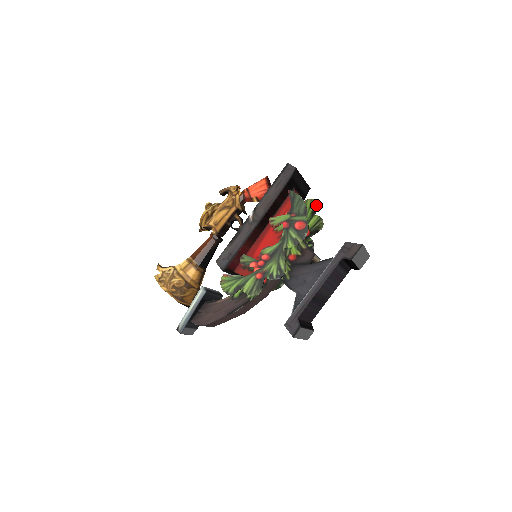
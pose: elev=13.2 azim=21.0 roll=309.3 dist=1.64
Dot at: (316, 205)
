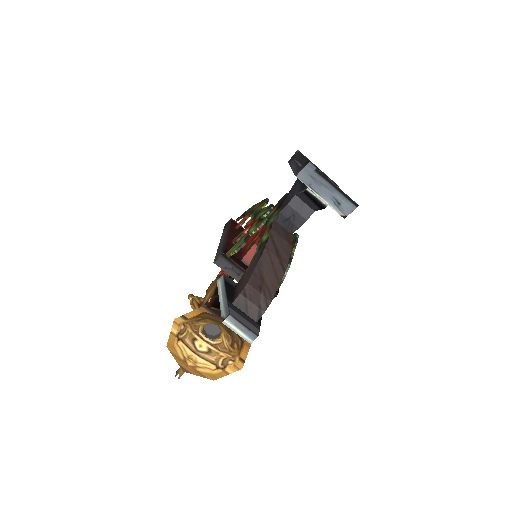
Dot at: occluded
